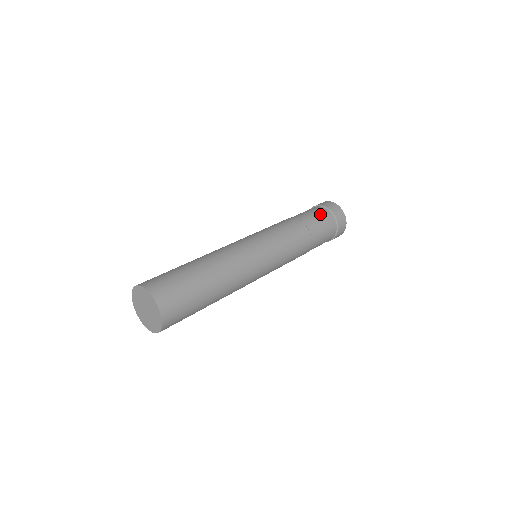
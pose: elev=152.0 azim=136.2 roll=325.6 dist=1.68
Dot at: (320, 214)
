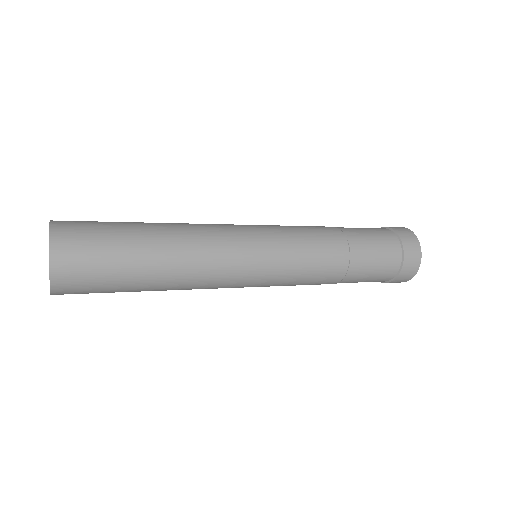
Dot at: (379, 235)
